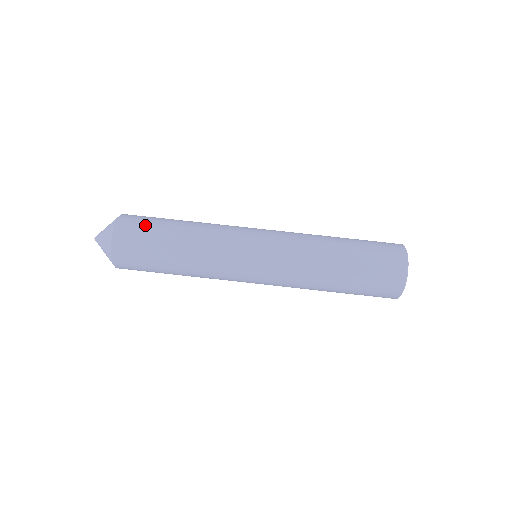
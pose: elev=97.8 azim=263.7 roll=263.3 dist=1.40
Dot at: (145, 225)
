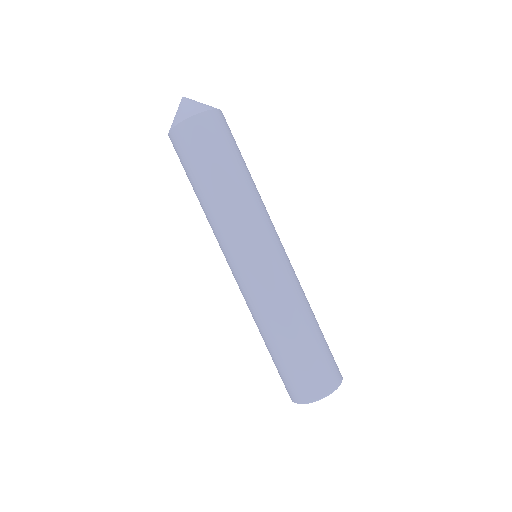
Dot at: (213, 143)
